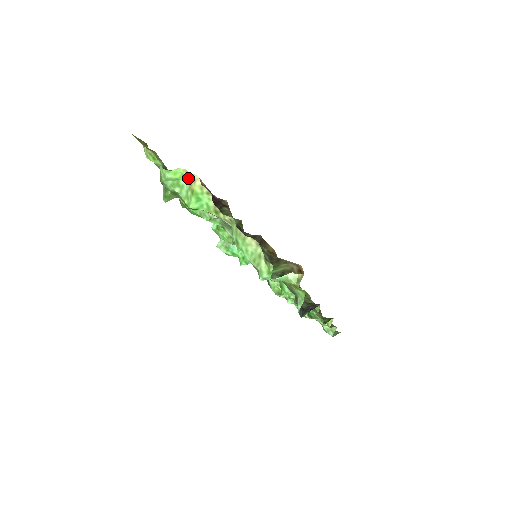
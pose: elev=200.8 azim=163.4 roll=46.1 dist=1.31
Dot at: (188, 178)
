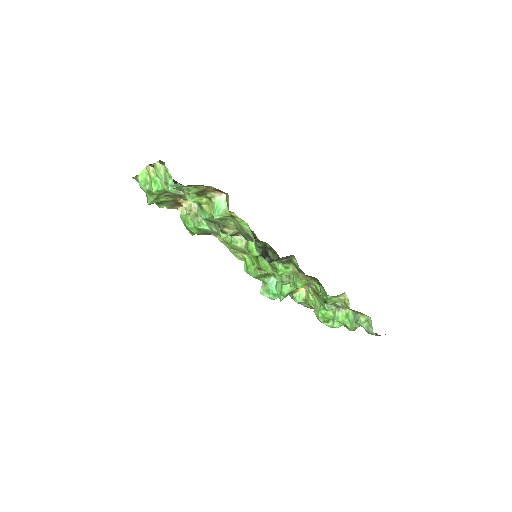
Dot at: (148, 172)
